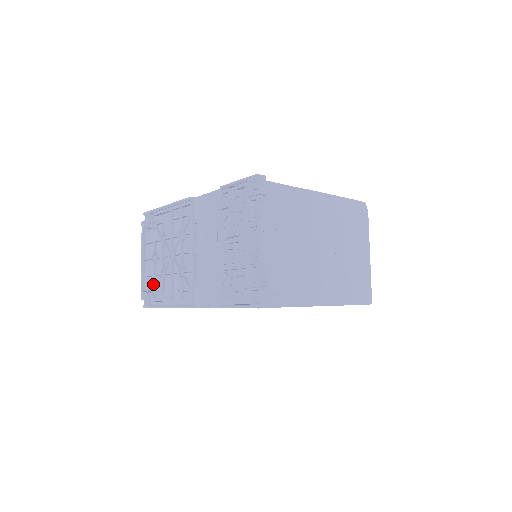
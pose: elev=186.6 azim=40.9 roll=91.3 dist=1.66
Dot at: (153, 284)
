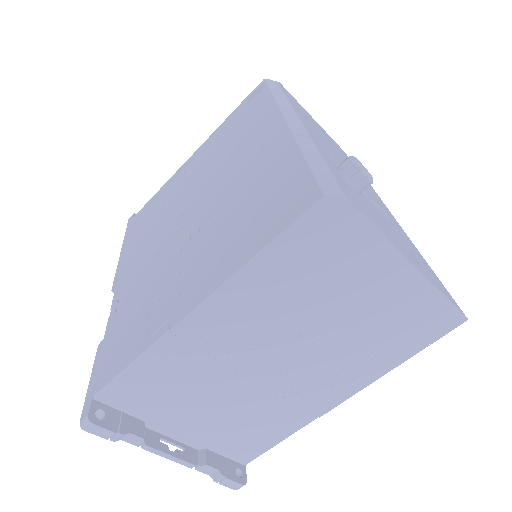
Dot at: occluded
